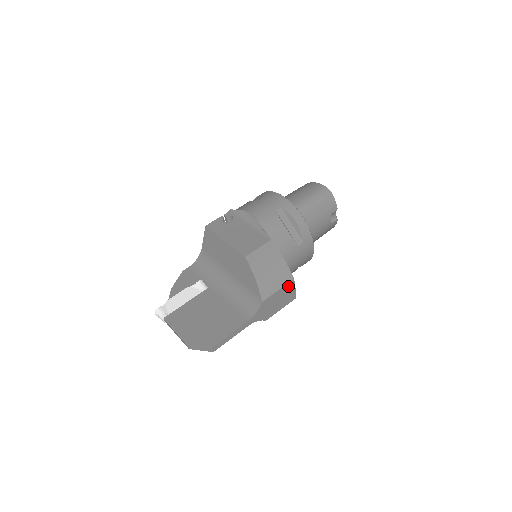
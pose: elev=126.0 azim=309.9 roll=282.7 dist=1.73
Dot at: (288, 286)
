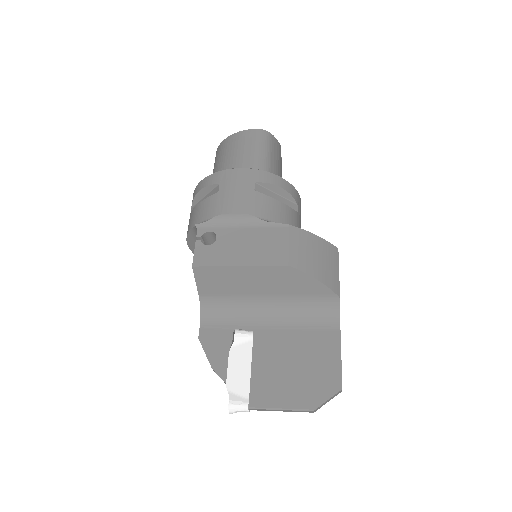
Dot at: occluded
